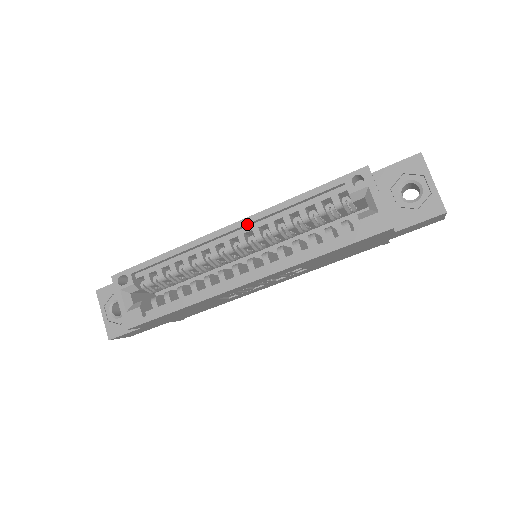
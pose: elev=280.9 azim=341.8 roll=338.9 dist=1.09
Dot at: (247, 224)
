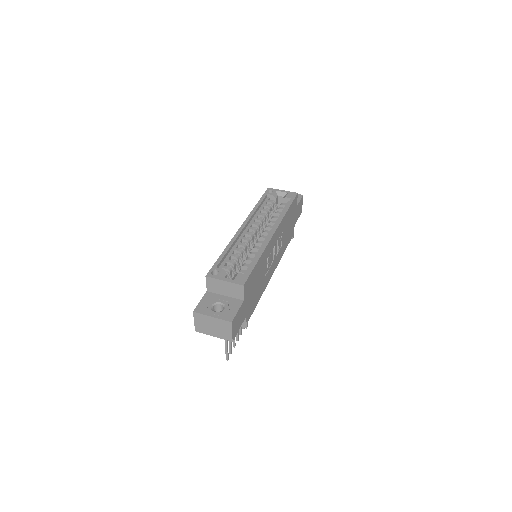
Dot at: (248, 221)
